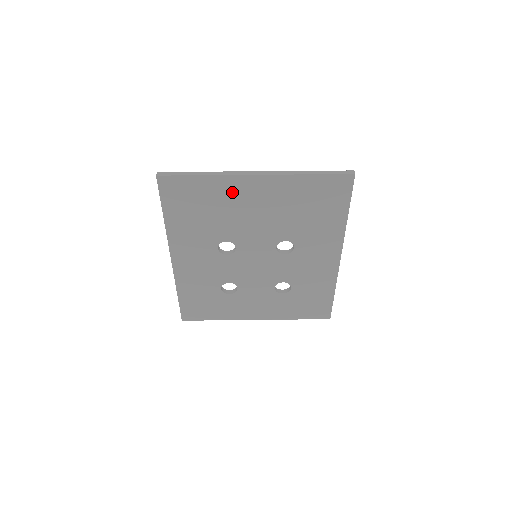
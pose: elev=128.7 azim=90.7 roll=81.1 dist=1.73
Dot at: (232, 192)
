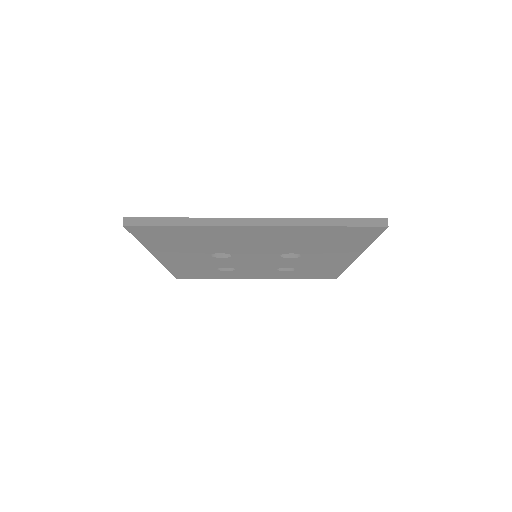
Dot at: (225, 233)
